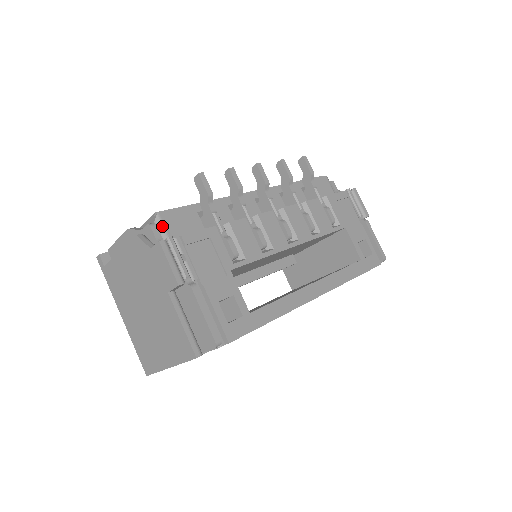
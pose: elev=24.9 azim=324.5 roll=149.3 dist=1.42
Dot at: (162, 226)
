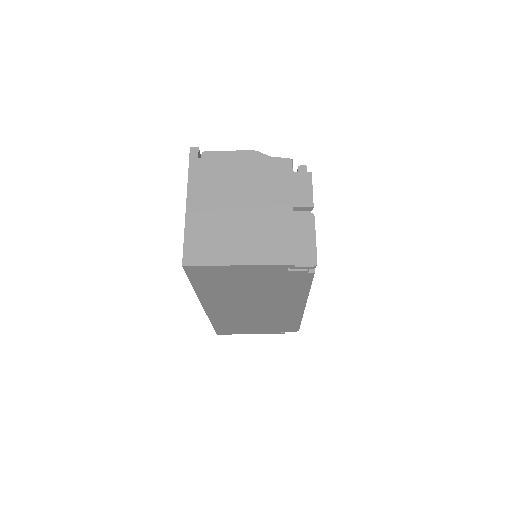
Dot at: occluded
